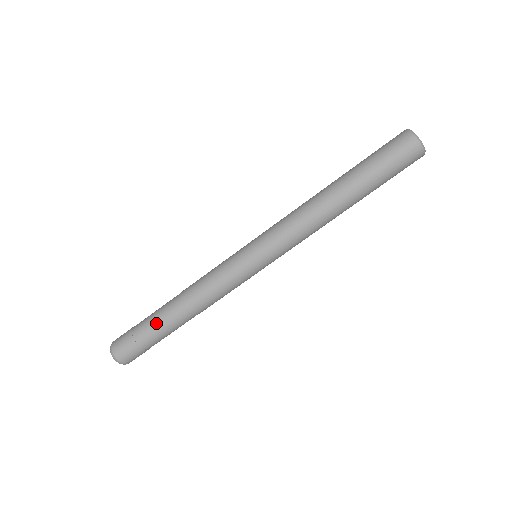
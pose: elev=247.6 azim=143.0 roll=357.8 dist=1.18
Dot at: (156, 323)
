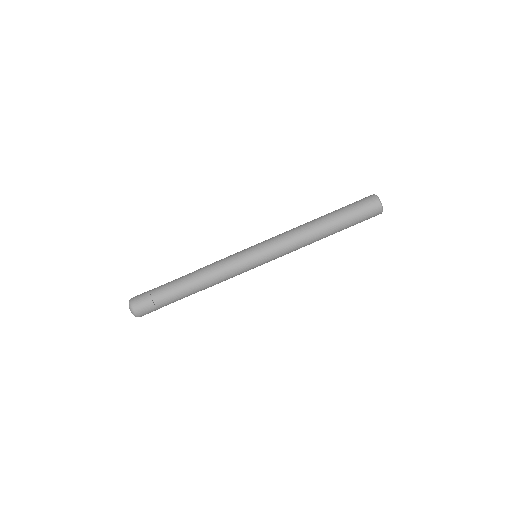
Dot at: (175, 295)
